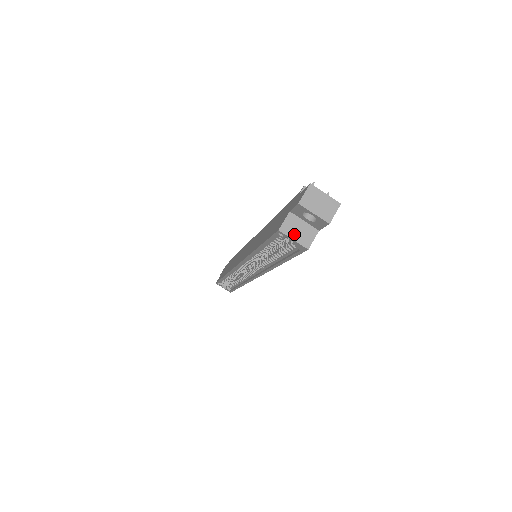
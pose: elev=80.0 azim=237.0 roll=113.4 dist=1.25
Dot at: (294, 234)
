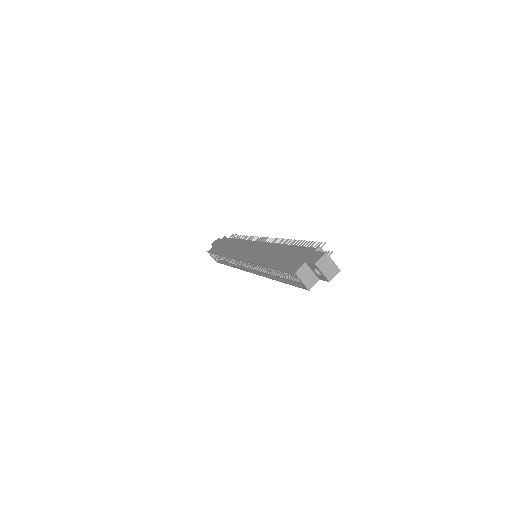
Dot at: (304, 278)
